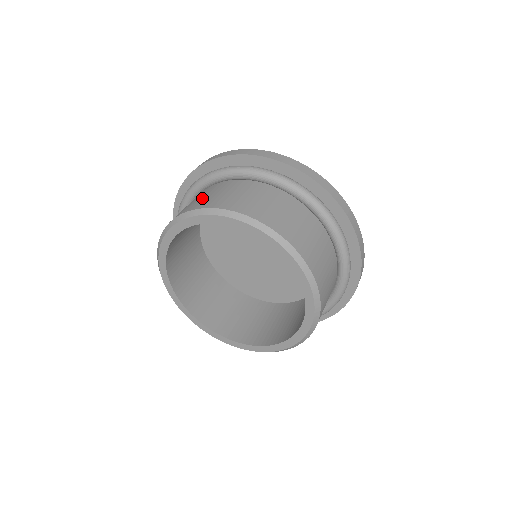
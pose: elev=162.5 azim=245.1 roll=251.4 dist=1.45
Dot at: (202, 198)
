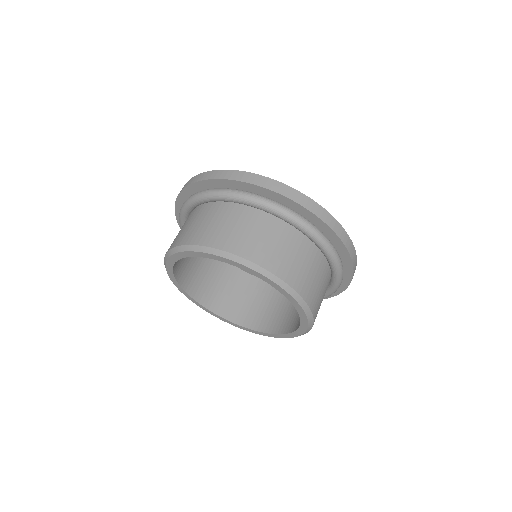
Dot at: (177, 235)
